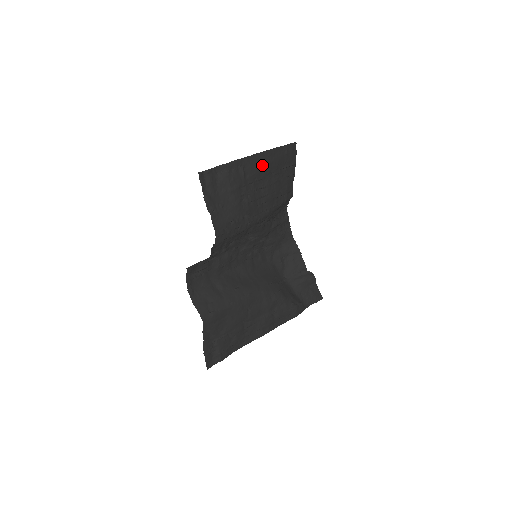
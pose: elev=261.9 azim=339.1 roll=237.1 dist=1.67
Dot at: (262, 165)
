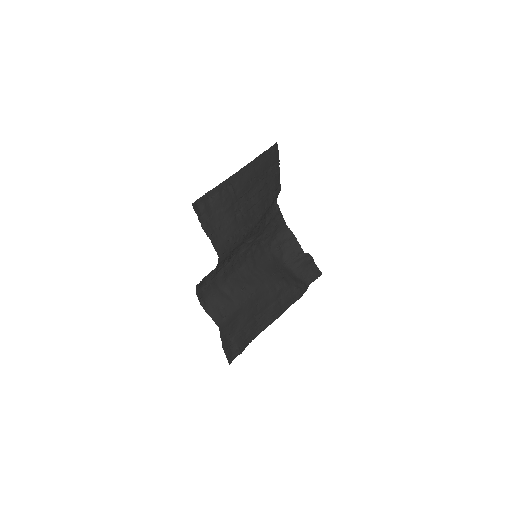
Dot at: (249, 177)
